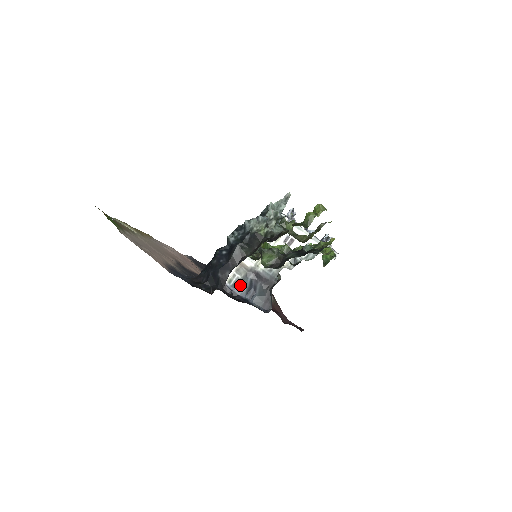
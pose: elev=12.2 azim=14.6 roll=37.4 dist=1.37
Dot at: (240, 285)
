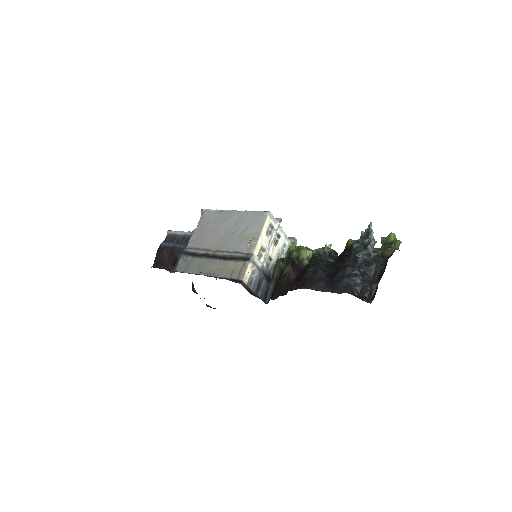
Dot at: (254, 284)
